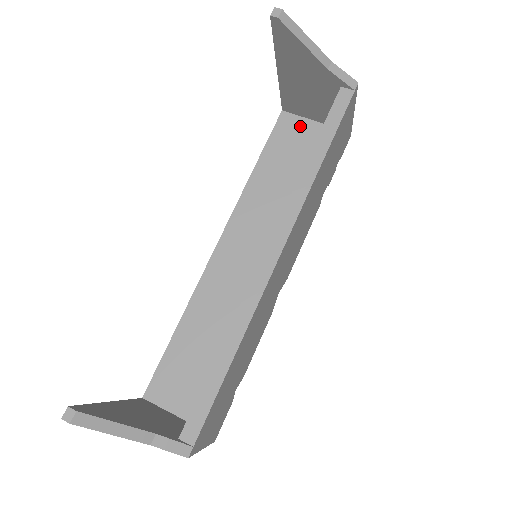
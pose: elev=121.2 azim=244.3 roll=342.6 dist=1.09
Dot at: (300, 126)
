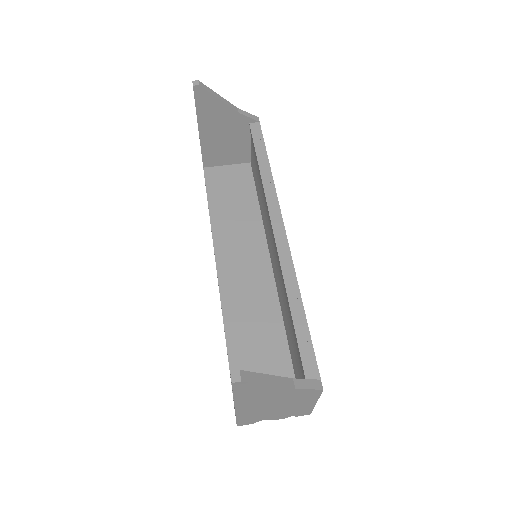
Dot at: (223, 172)
